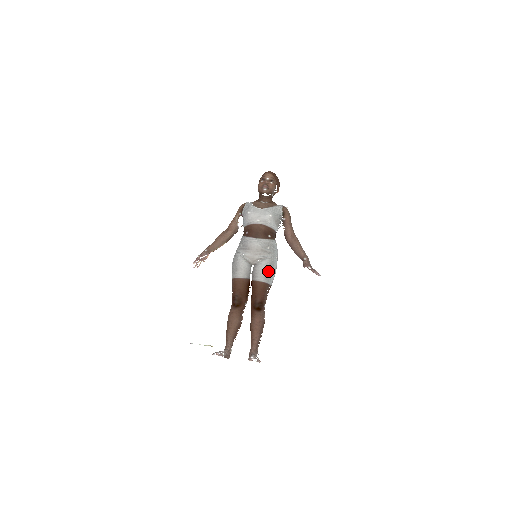
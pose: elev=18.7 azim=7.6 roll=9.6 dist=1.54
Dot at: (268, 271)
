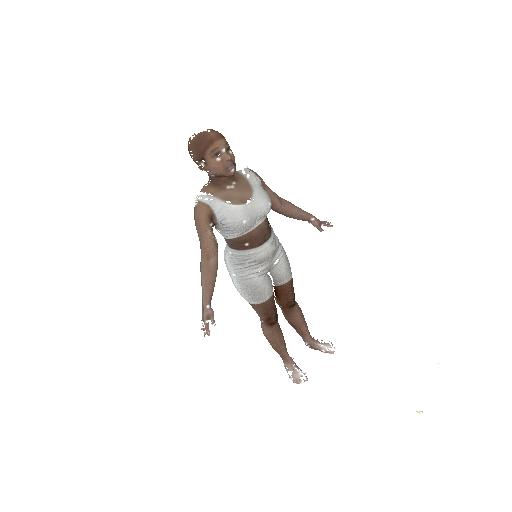
Dot at: (289, 263)
